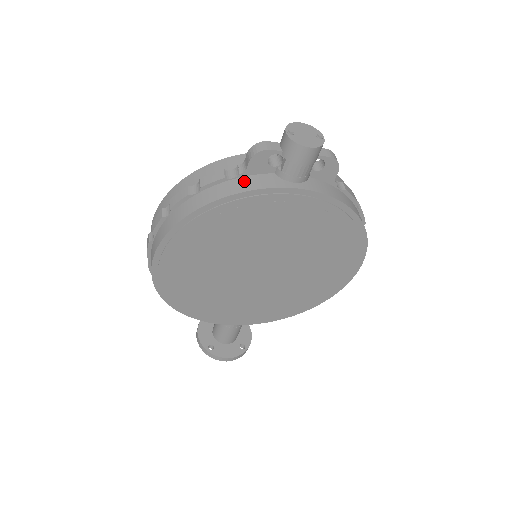
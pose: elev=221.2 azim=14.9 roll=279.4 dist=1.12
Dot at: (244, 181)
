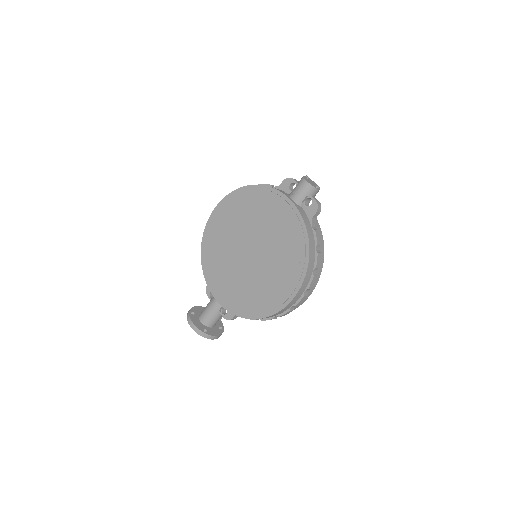
Dot at: (275, 188)
